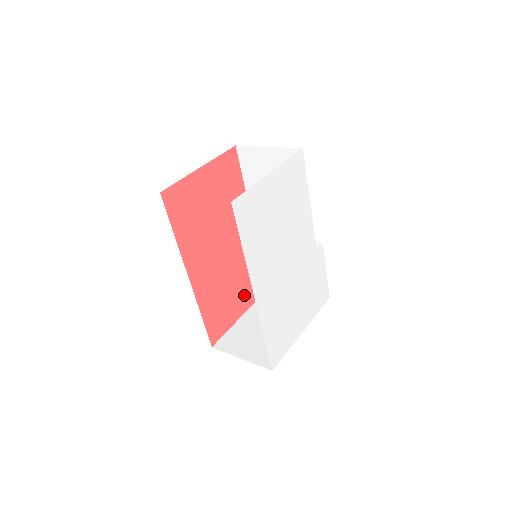
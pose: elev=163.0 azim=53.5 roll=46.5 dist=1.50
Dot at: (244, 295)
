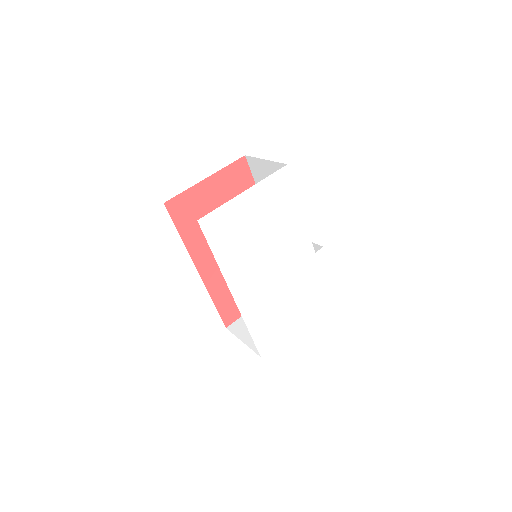
Dot at: occluded
